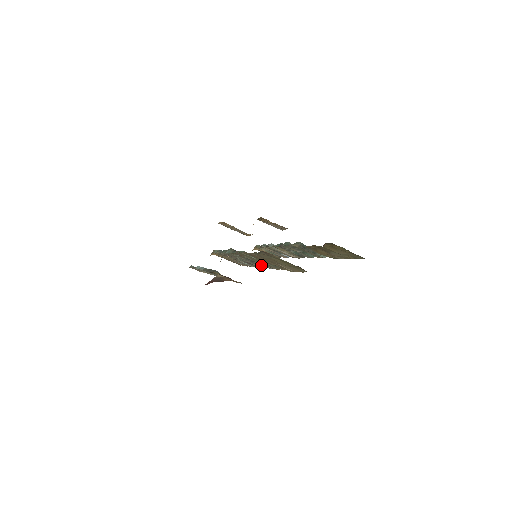
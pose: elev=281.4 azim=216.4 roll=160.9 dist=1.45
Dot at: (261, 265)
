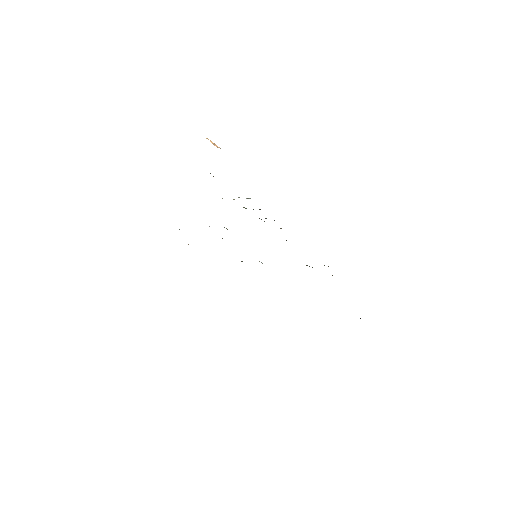
Dot at: occluded
